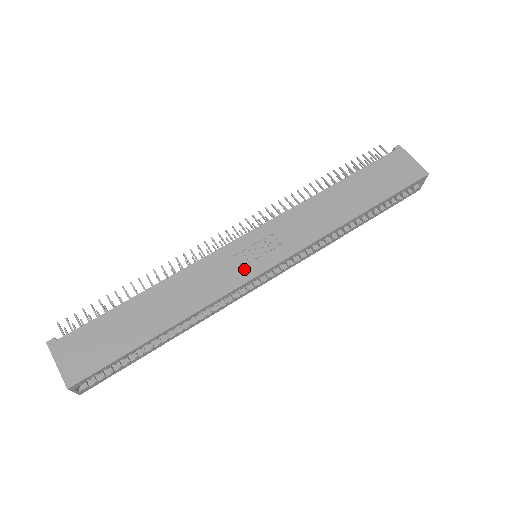
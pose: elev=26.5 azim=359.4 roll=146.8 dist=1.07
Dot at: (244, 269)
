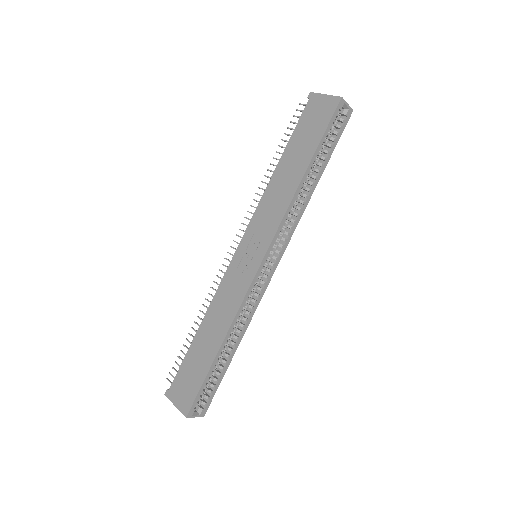
Dot at: (247, 273)
